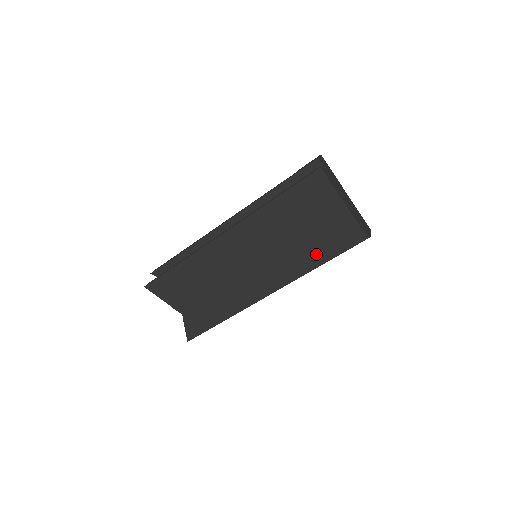
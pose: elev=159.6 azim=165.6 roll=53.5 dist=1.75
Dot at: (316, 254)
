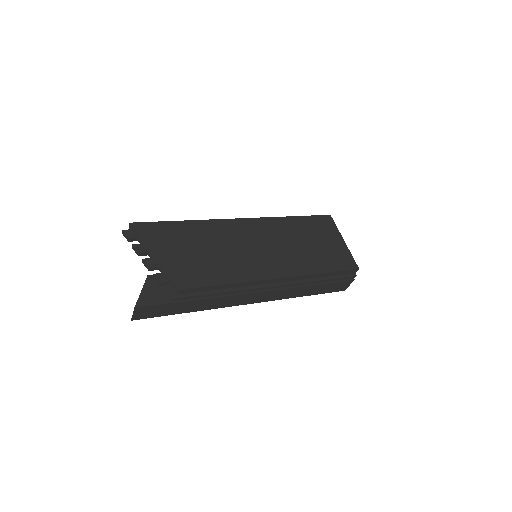
Dot at: (318, 265)
